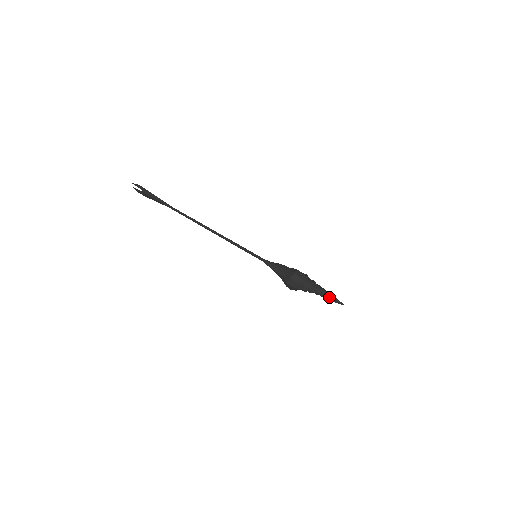
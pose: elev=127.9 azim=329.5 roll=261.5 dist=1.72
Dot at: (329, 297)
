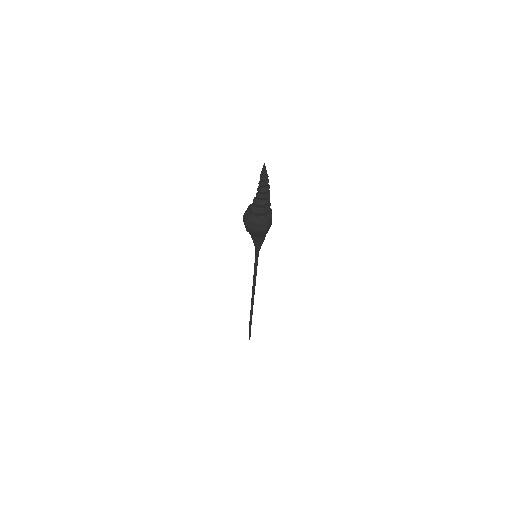
Dot at: occluded
